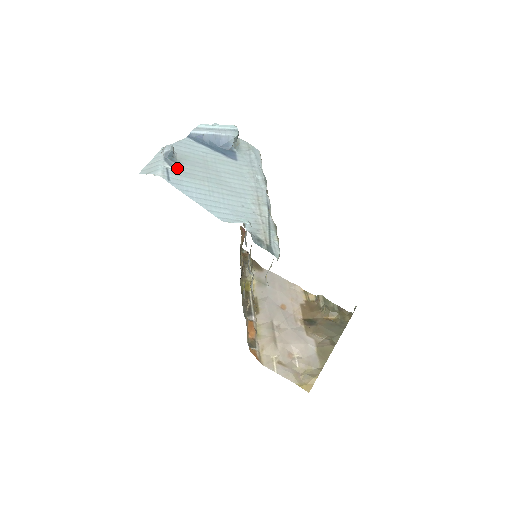
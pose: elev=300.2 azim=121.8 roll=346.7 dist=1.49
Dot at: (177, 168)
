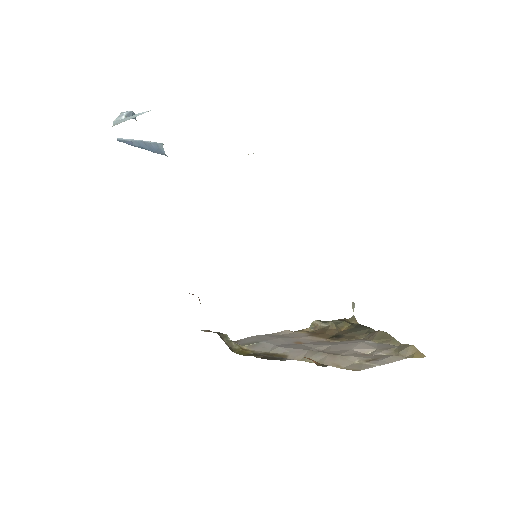
Dot at: occluded
